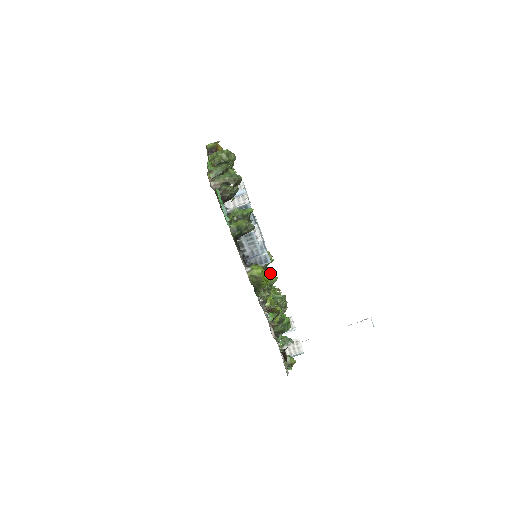
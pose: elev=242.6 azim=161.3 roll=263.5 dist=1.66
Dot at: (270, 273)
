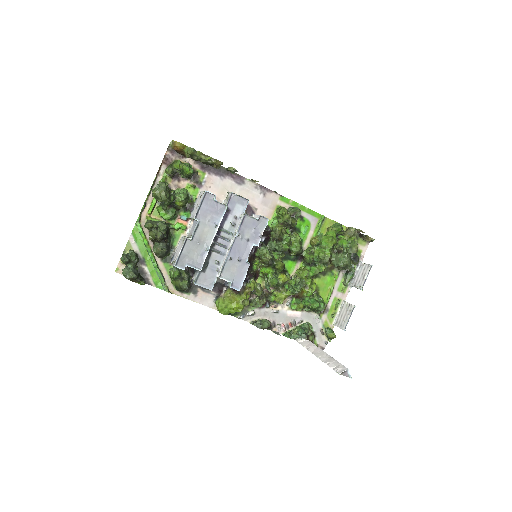
Dot at: (279, 268)
